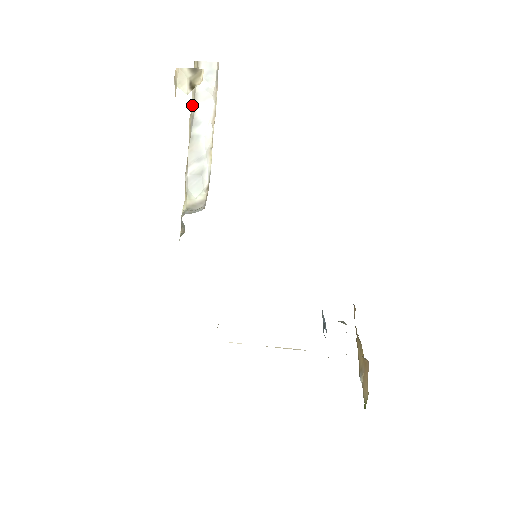
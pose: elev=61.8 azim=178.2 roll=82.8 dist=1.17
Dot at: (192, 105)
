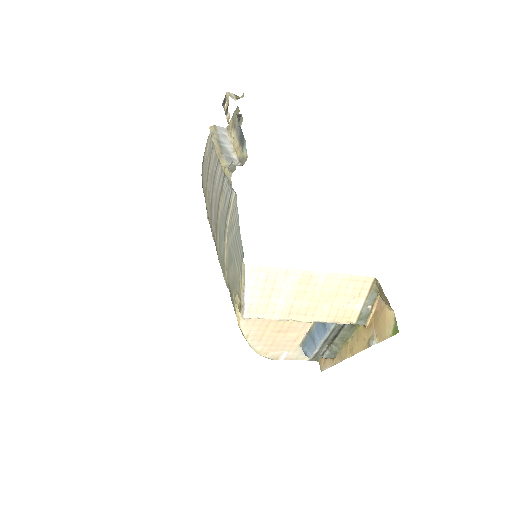
Dot at: (215, 138)
